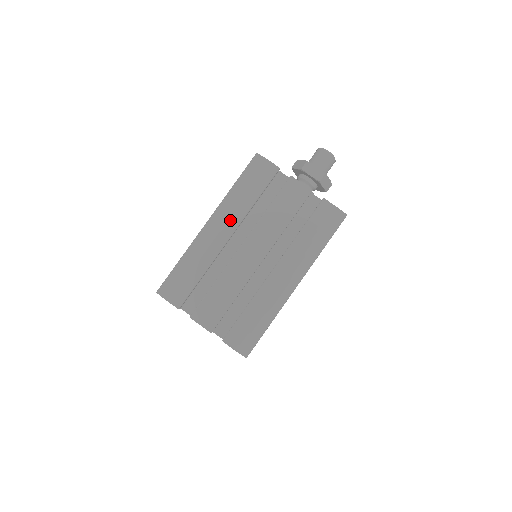
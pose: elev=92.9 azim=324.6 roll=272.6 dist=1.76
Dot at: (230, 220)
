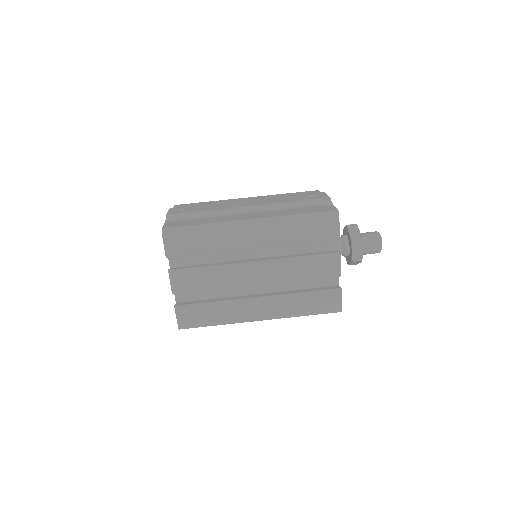
Dot at: (267, 237)
